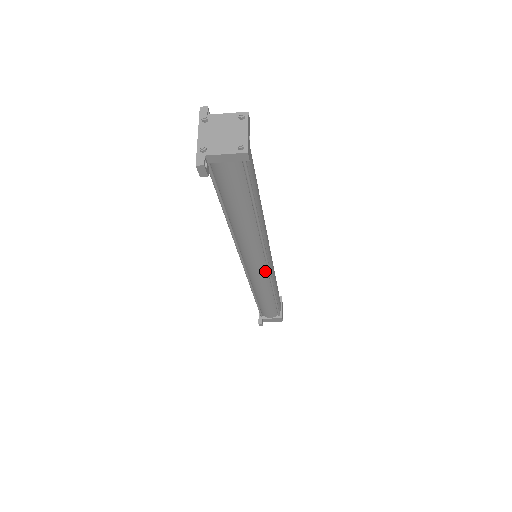
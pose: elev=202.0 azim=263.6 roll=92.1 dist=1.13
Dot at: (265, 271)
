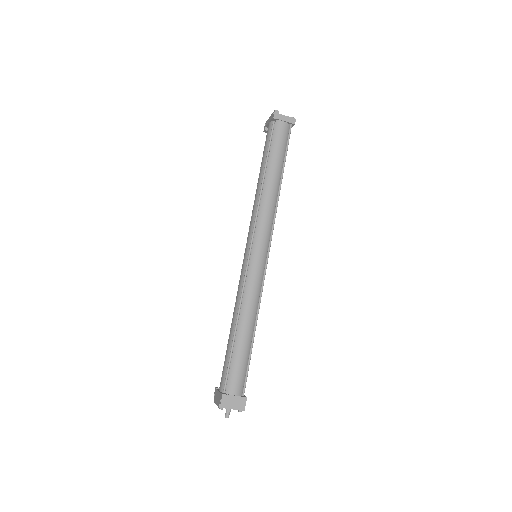
Dot at: (263, 265)
